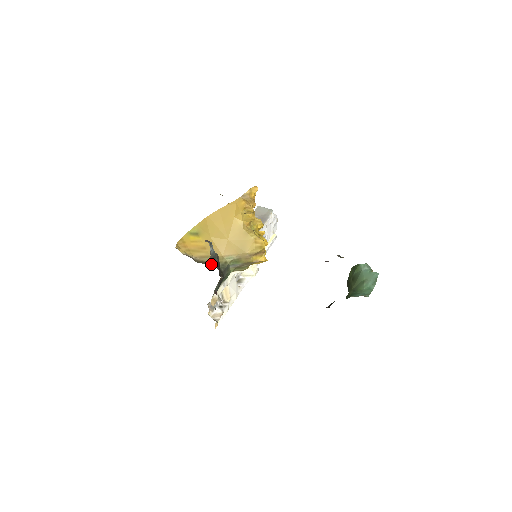
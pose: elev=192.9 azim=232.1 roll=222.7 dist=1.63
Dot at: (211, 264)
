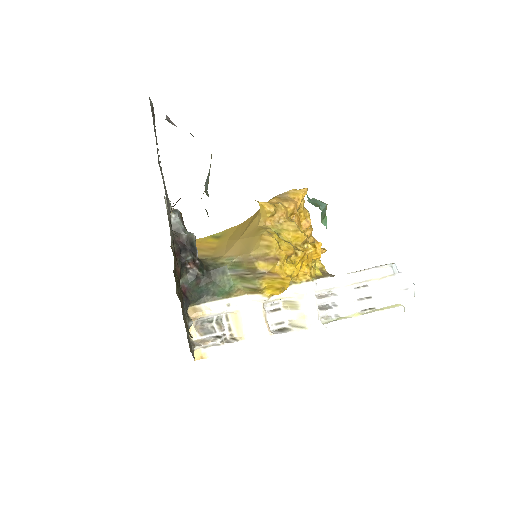
Dot at: (203, 260)
